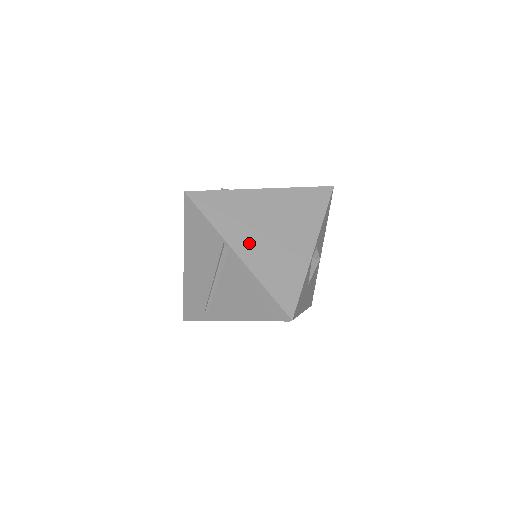
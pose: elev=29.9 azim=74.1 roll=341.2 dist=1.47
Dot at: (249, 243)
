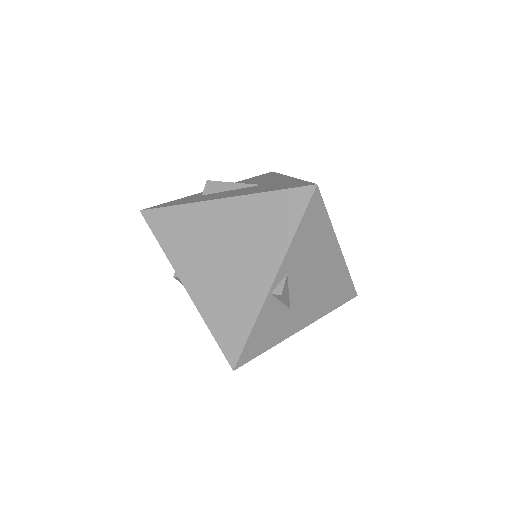
Dot at: (198, 274)
